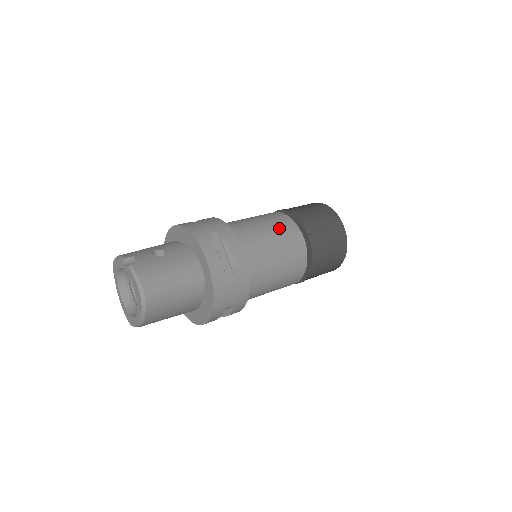
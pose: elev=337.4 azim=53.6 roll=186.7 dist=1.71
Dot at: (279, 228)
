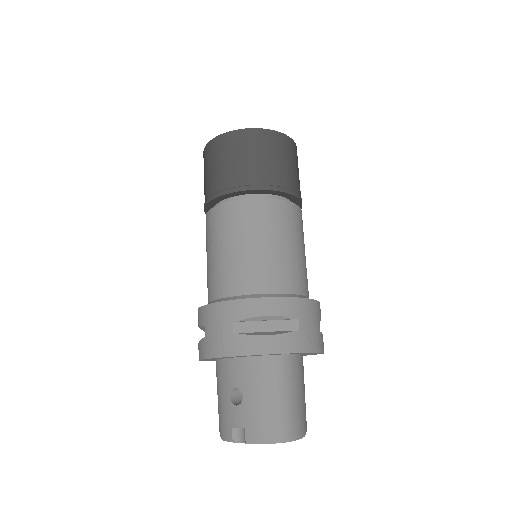
Dot at: (242, 227)
